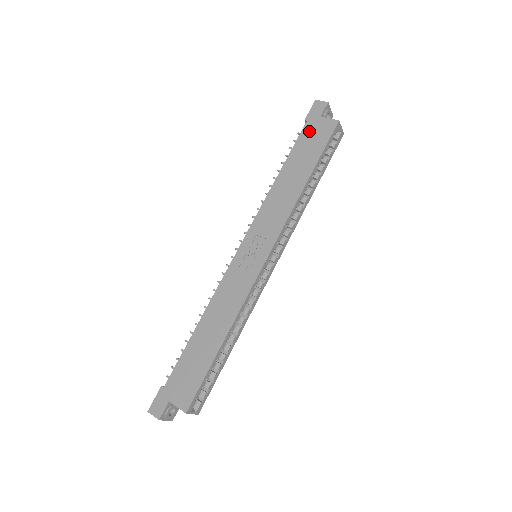
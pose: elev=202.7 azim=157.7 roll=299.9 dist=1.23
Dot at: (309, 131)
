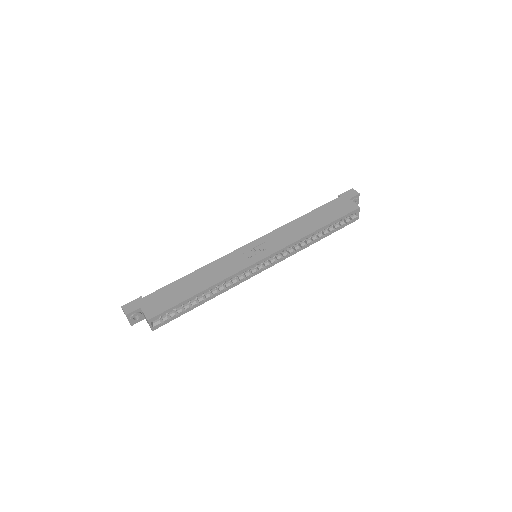
Dot at: (337, 203)
